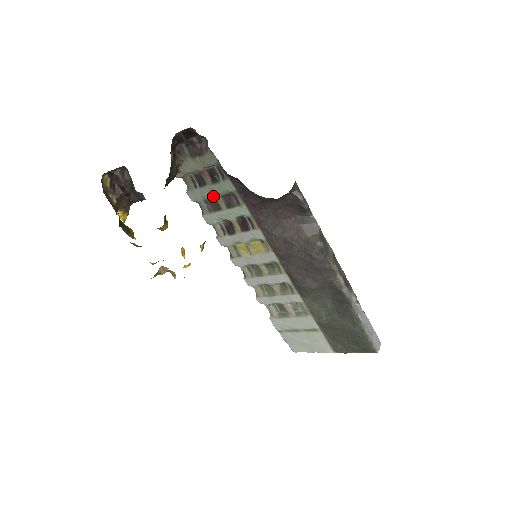
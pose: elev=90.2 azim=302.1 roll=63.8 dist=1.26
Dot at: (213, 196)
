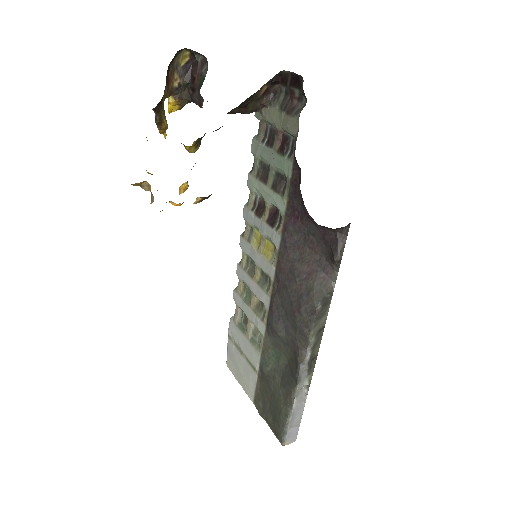
Dot at: (270, 164)
